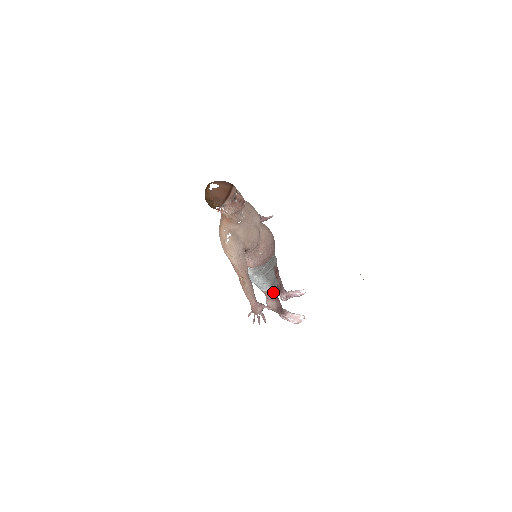
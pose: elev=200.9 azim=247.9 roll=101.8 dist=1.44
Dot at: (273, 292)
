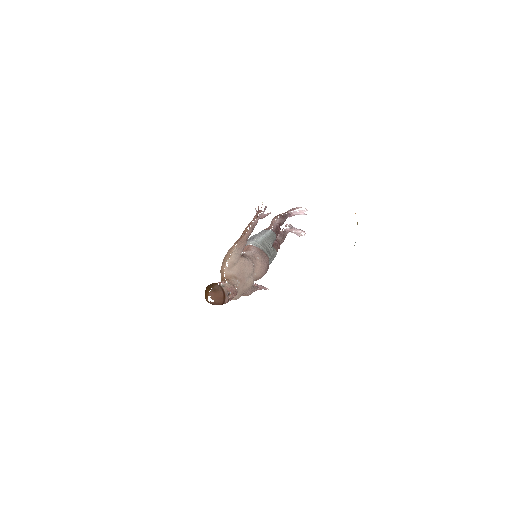
Dot at: occluded
